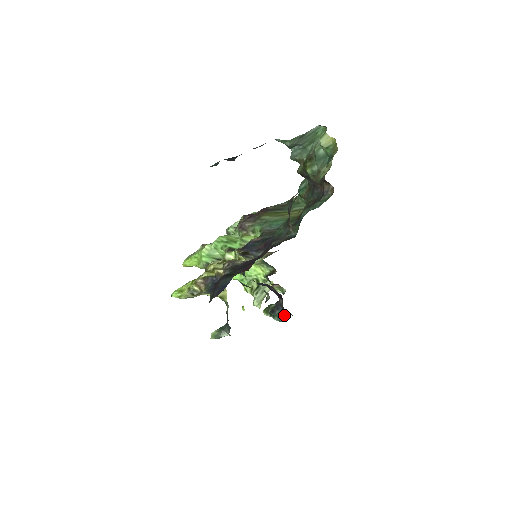
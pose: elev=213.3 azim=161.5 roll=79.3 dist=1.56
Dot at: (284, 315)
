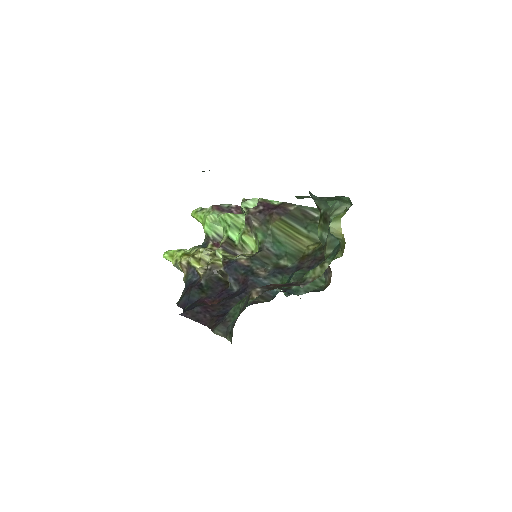
Dot at: occluded
